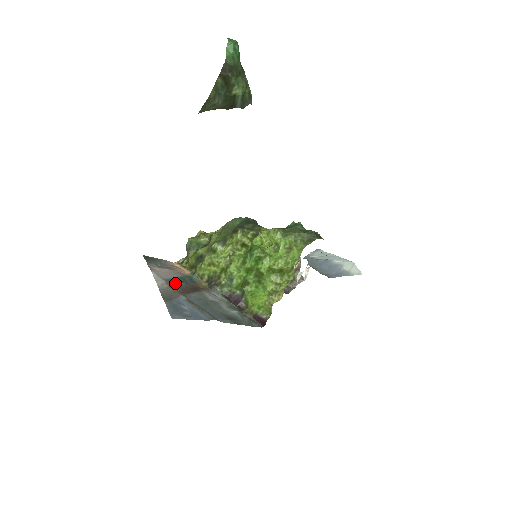
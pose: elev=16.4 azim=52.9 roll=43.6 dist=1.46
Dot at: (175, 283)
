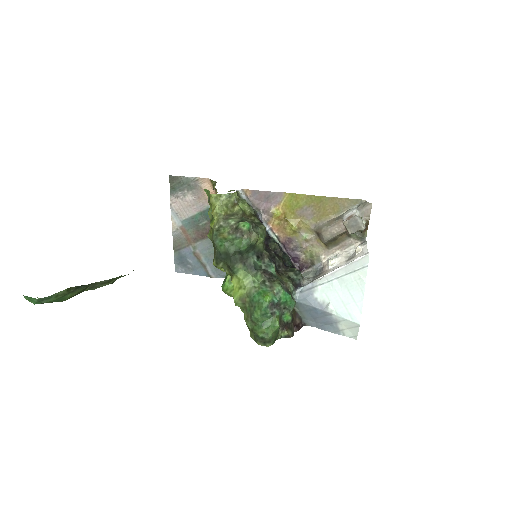
Dot at: (192, 225)
